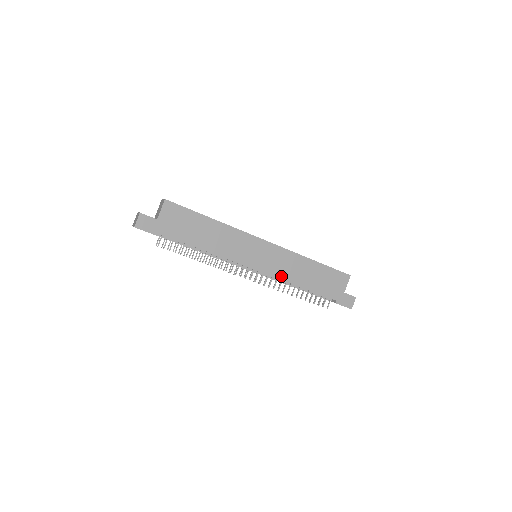
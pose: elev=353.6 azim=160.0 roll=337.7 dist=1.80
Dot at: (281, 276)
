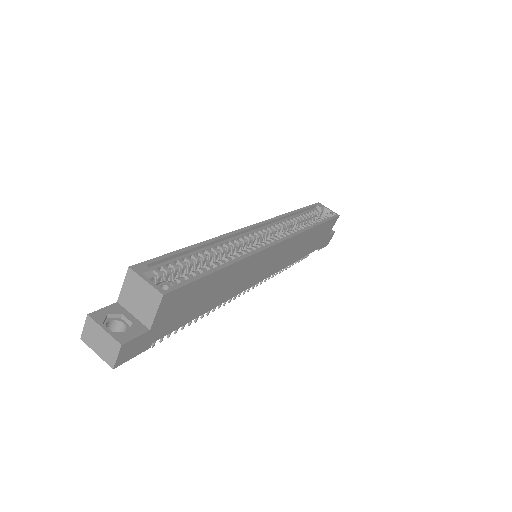
Dot at: (283, 266)
